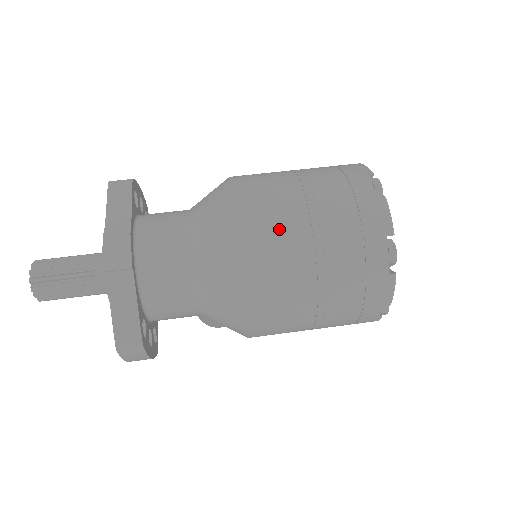
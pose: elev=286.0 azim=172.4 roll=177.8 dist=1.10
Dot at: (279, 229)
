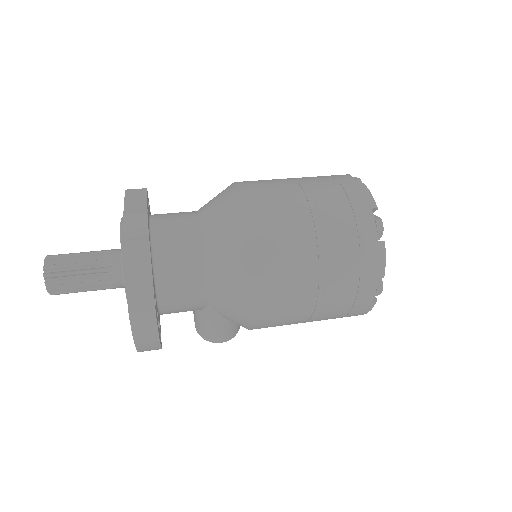
Dot at: (280, 202)
